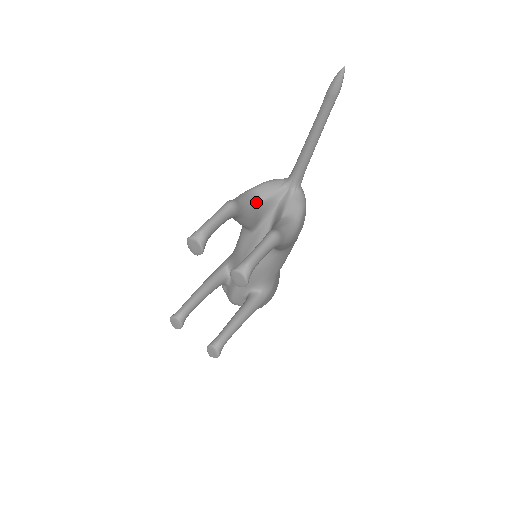
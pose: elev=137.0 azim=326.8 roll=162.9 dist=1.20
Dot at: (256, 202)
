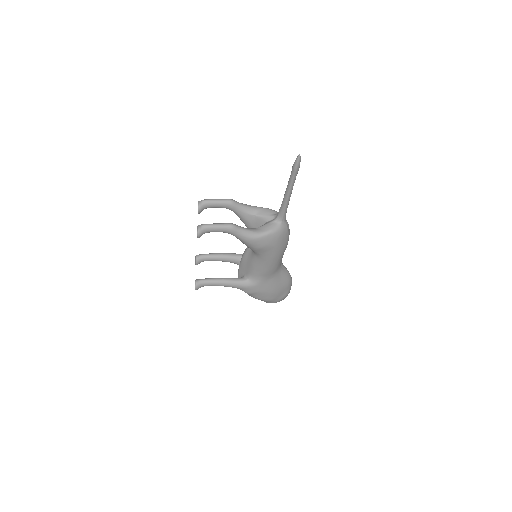
Dot at: (252, 213)
